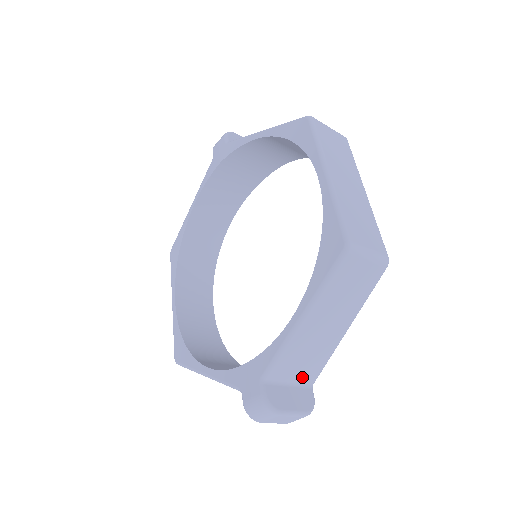
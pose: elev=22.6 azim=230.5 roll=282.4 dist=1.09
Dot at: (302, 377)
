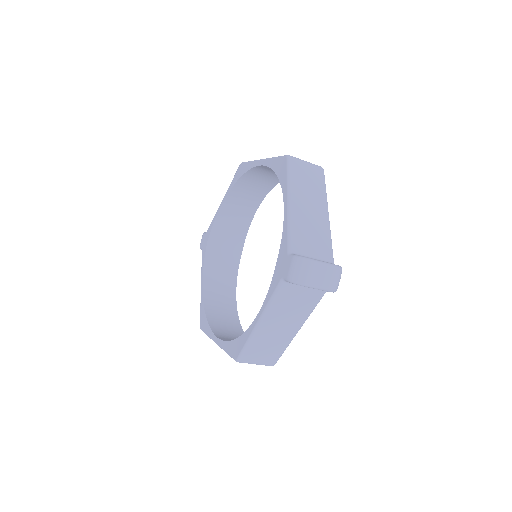
Dot at: (320, 254)
